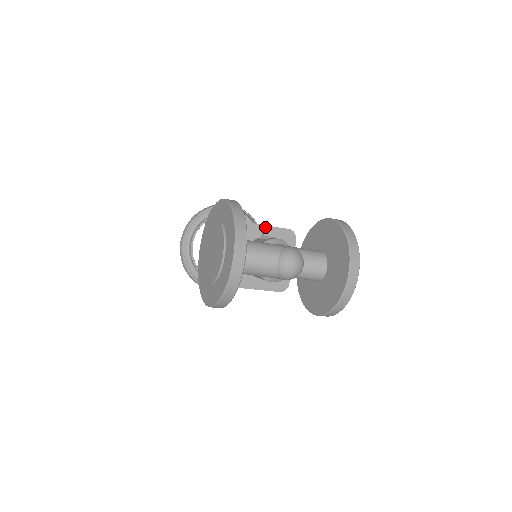
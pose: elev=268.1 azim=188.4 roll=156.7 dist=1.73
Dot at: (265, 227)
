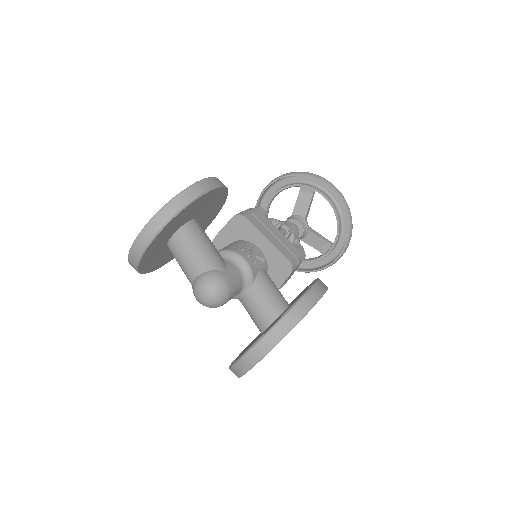
Dot at: (263, 237)
